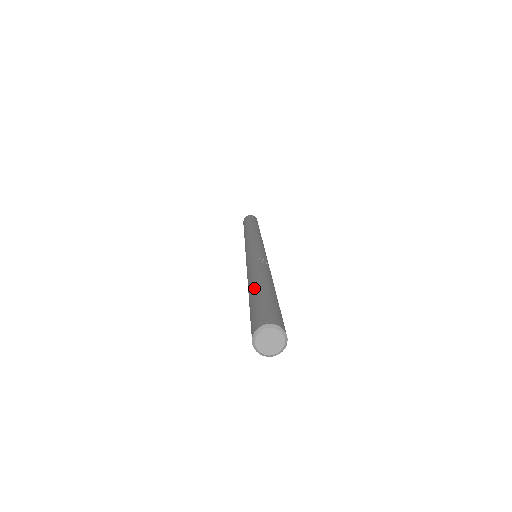
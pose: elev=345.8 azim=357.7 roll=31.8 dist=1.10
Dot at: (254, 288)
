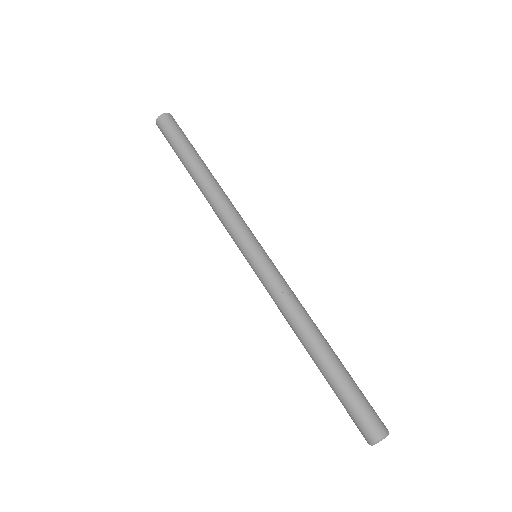
Dot at: (322, 372)
